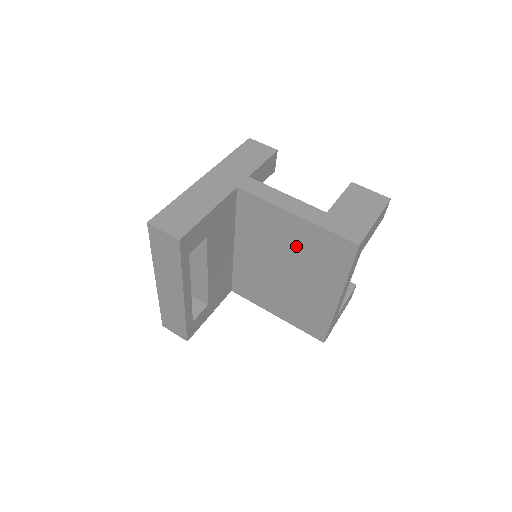
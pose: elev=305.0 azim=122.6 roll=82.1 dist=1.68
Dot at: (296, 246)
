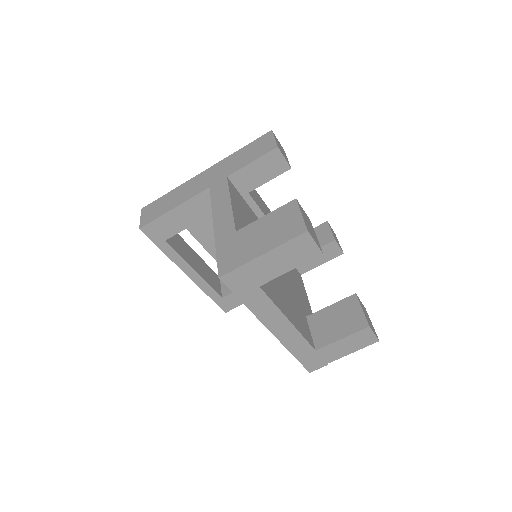
Dot at: occluded
